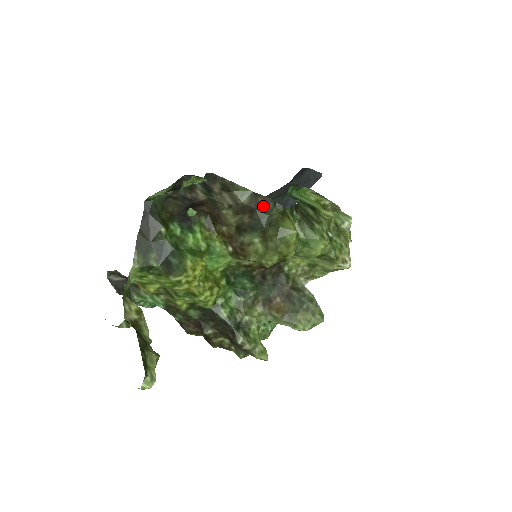
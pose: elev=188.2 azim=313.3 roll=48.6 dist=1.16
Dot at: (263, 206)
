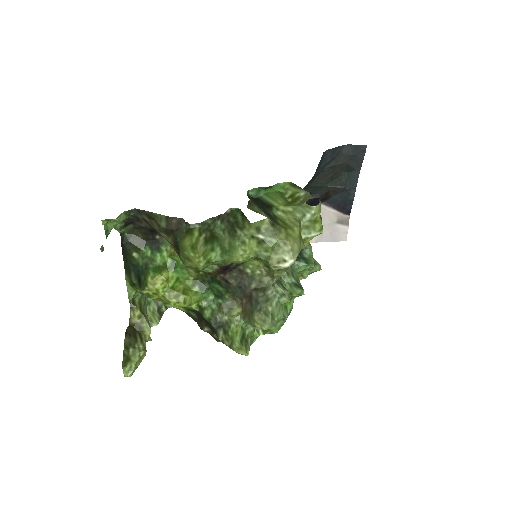
Dot at: (179, 226)
